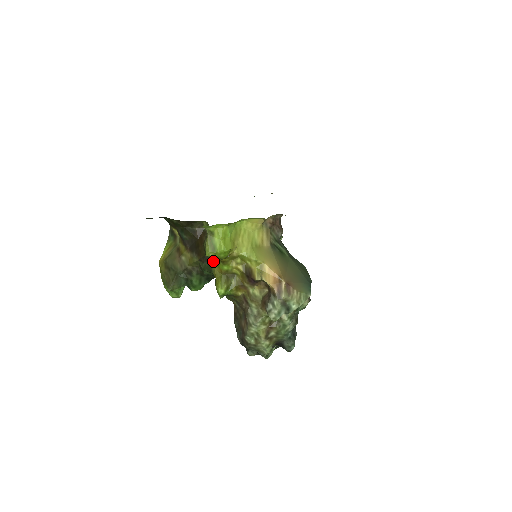
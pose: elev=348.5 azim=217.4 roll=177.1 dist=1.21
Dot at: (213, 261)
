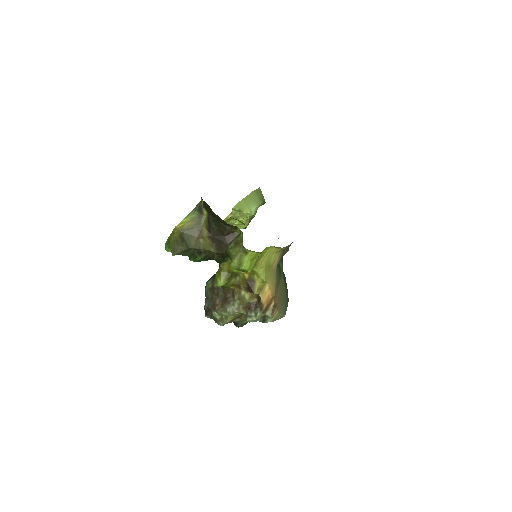
Dot at: (228, 260)
